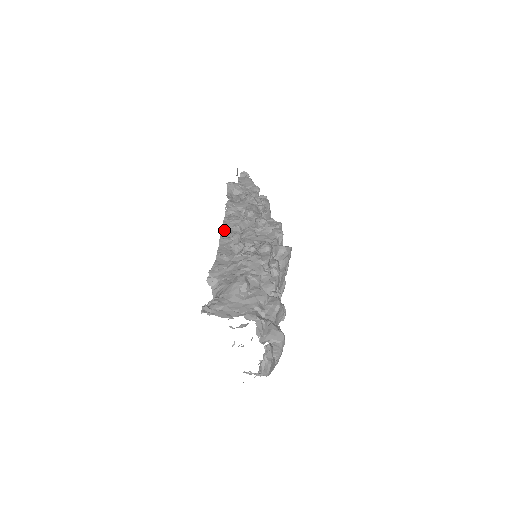
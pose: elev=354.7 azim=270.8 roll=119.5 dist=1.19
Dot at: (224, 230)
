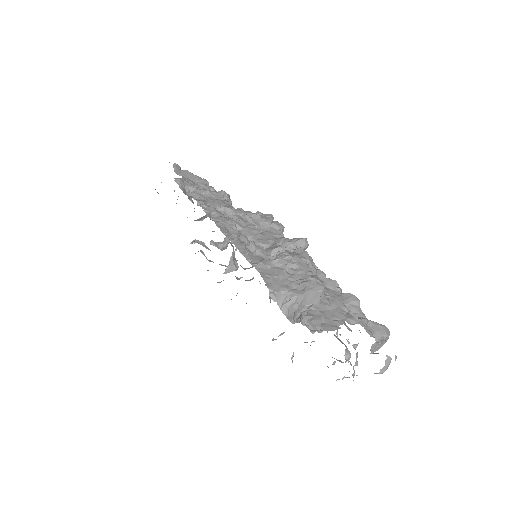
Dot at: (229, 235)
